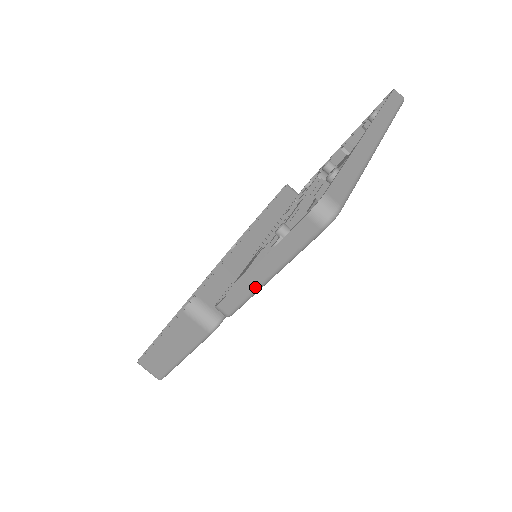
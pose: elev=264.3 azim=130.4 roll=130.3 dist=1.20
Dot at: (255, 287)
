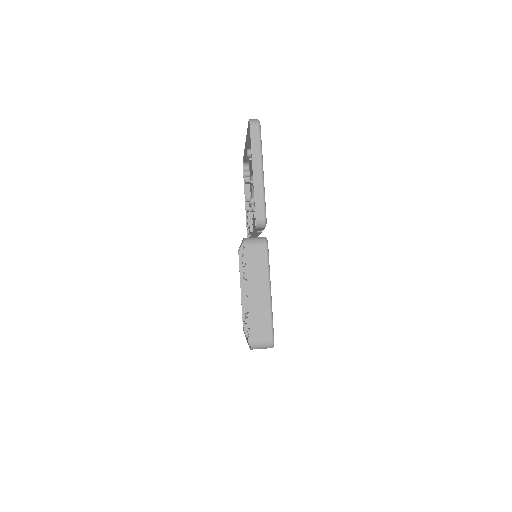
Dot at: (261, 183)
